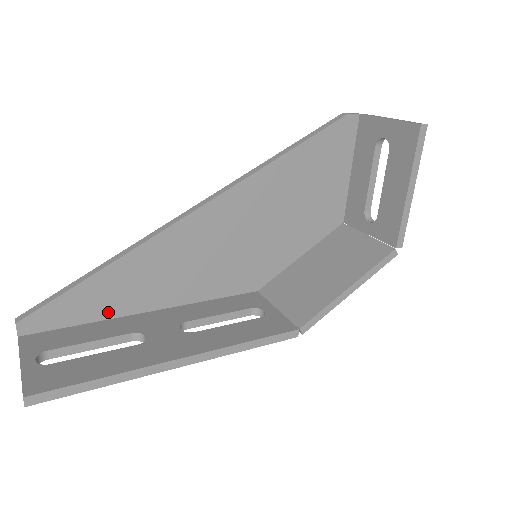
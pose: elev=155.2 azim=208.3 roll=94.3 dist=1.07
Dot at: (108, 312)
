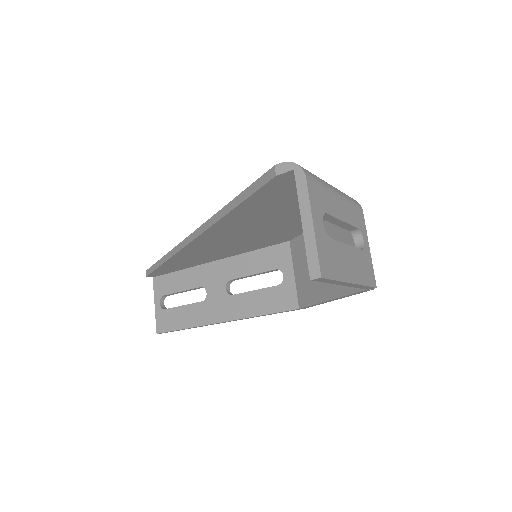
Dot at: (187, 266)
